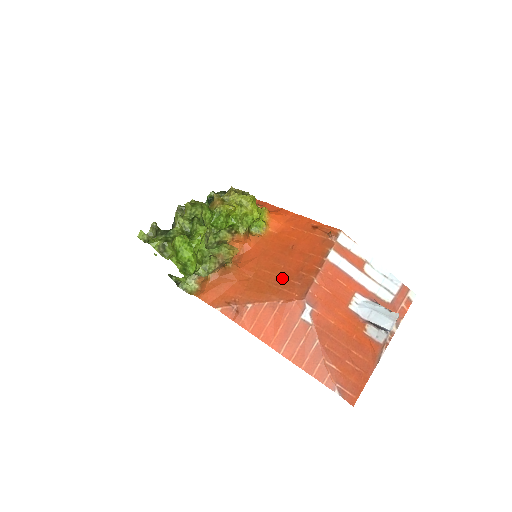
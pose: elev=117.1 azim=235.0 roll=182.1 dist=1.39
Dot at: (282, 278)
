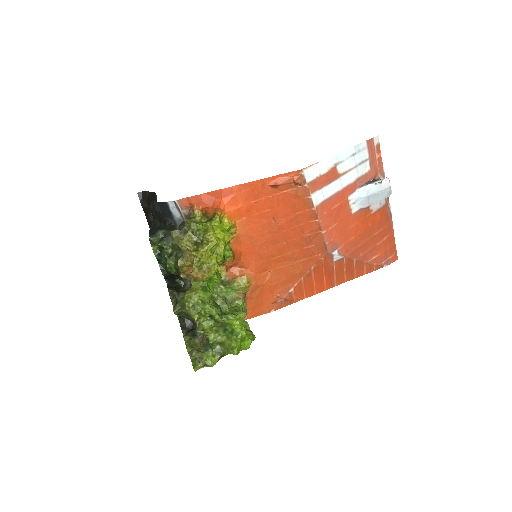
Dot at: (295, 252)
